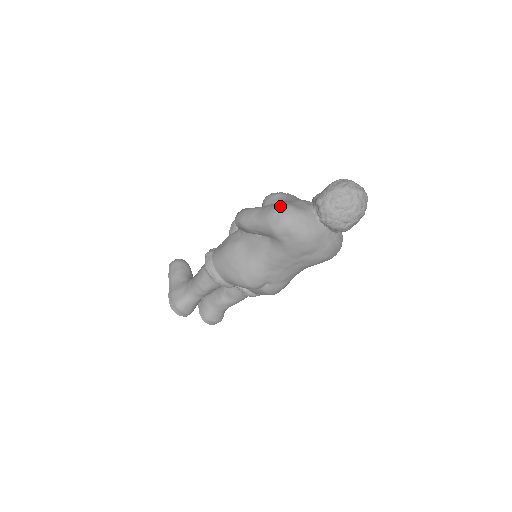
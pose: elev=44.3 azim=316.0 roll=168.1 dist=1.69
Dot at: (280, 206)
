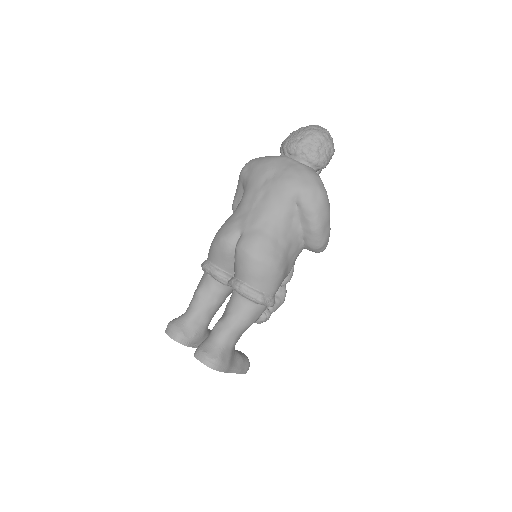
Dot at: occluded
